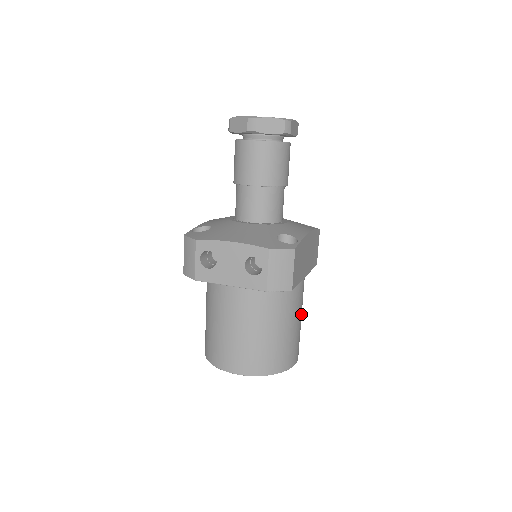
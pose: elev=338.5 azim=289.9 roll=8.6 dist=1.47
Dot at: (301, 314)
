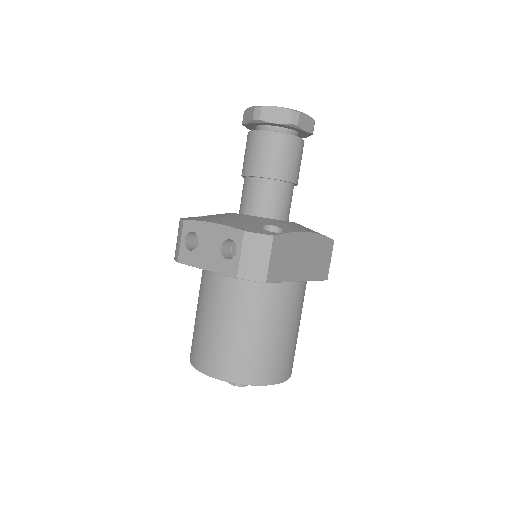
Dot at: (294, 327)
